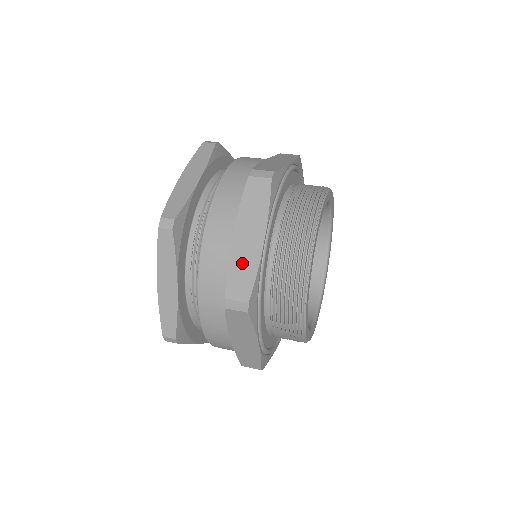
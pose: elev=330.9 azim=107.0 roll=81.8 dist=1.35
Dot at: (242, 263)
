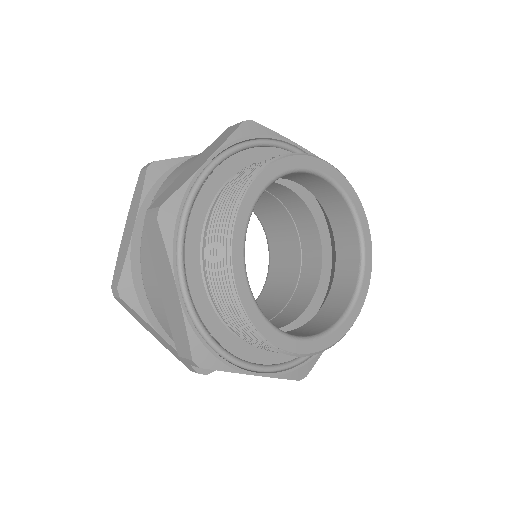
Dot at: (179, 181)
